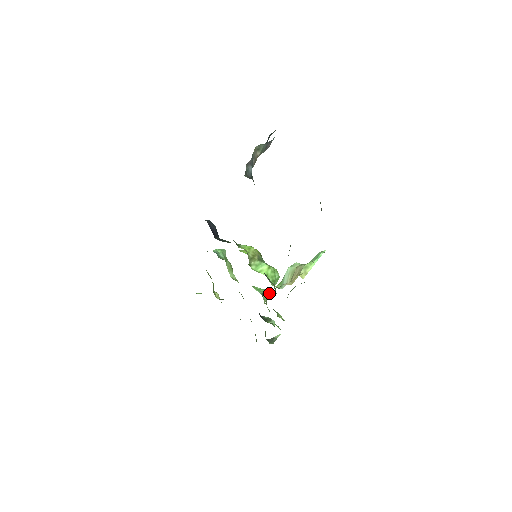
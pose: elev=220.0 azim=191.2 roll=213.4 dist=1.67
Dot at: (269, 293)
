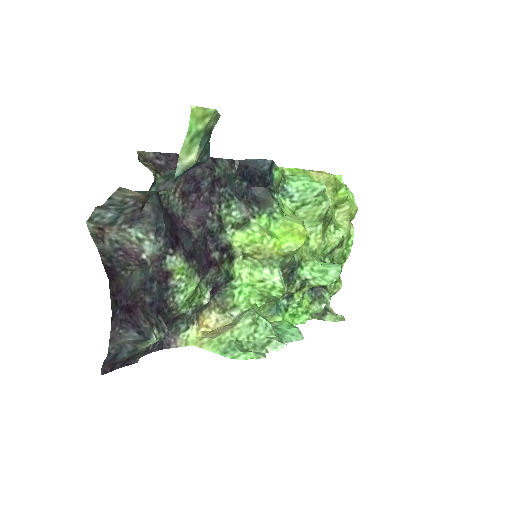
Dot at: (326, 284)
